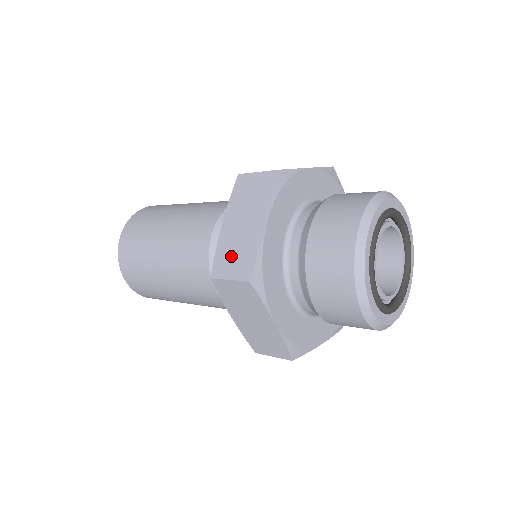
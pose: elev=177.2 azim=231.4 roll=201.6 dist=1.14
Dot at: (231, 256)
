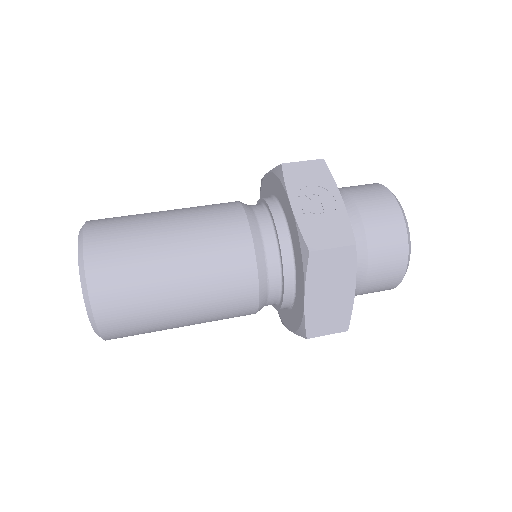
Dot at: (324, 320)
